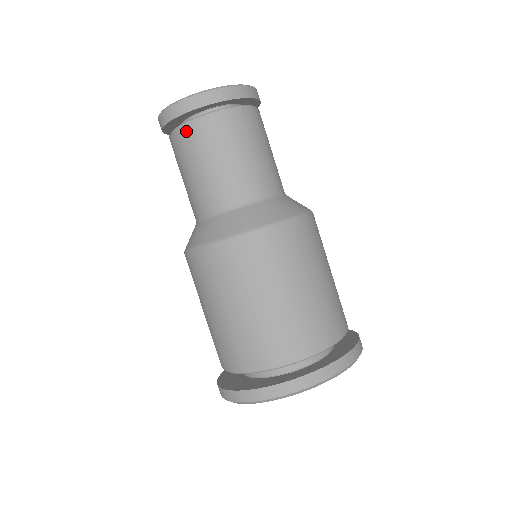
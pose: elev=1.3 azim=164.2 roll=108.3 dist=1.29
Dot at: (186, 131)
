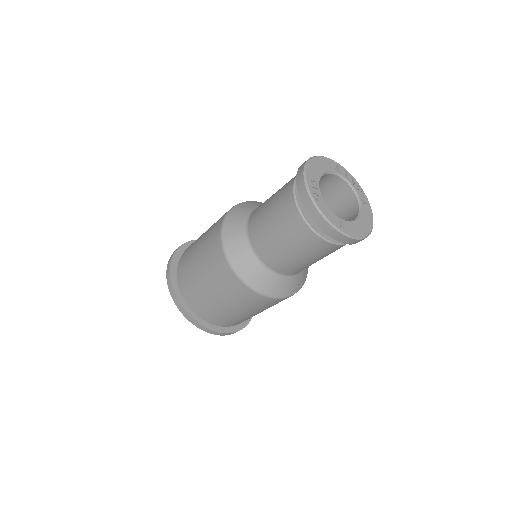
Dot at: (289, 194)
